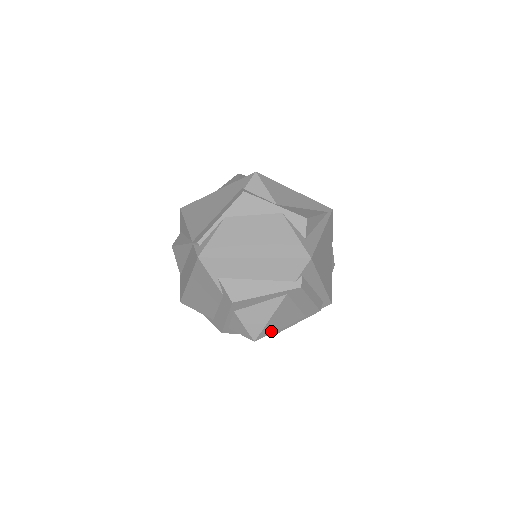
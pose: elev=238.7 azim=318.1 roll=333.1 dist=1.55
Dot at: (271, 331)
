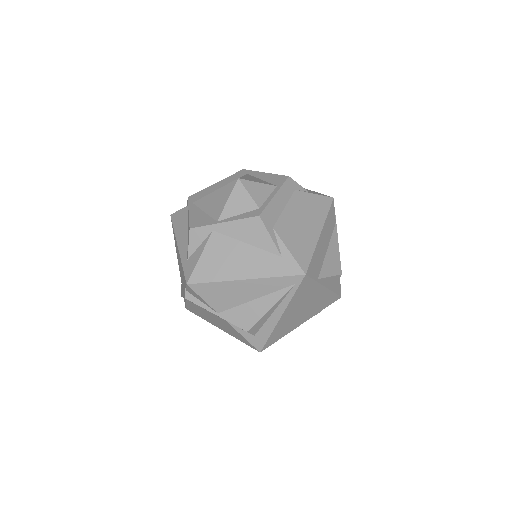
Dot at: occluded
